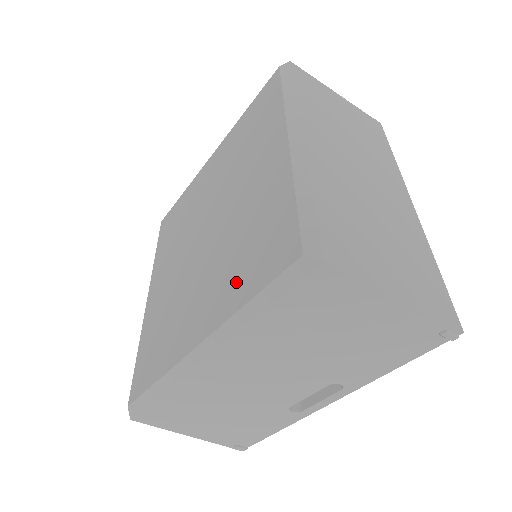
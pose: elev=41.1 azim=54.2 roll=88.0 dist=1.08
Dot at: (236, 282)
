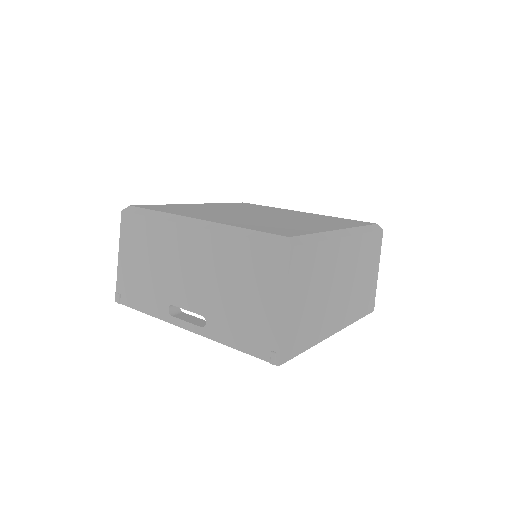
Dot at: (249, 225)
